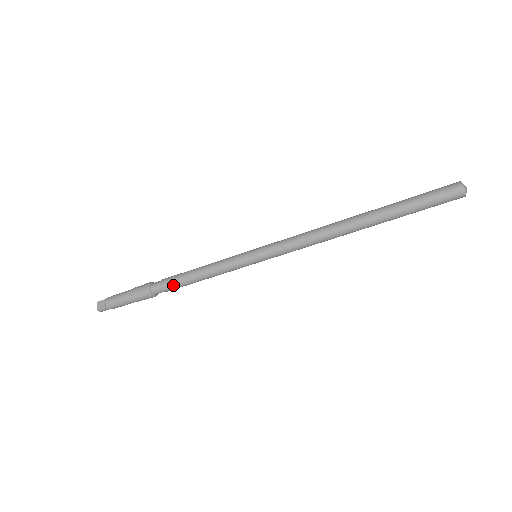
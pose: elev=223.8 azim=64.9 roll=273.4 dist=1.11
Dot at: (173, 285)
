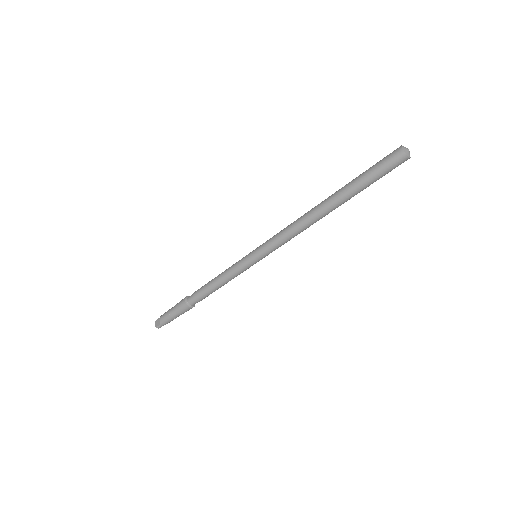
Dot at: (201, 295)
